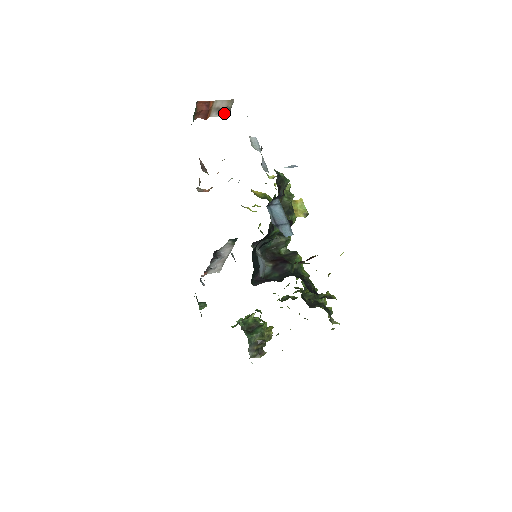
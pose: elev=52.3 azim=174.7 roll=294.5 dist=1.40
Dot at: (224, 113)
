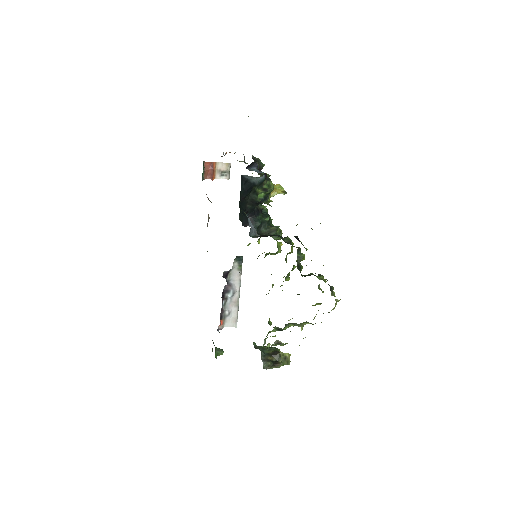
Dot at: (225, 177)
